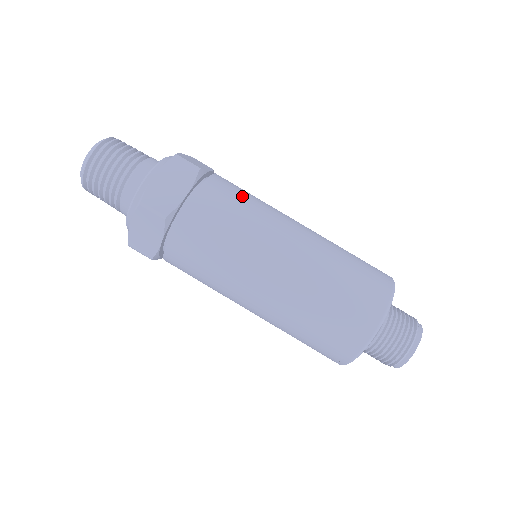
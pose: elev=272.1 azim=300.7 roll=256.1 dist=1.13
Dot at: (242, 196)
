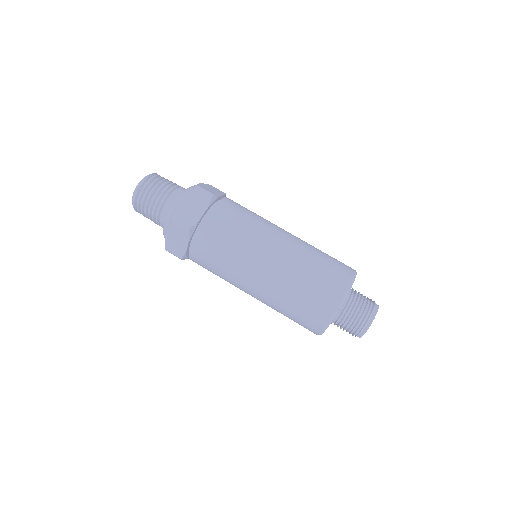
Dot at: occluded
